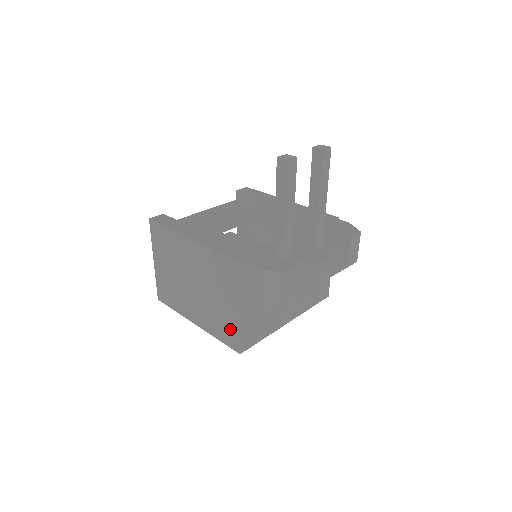
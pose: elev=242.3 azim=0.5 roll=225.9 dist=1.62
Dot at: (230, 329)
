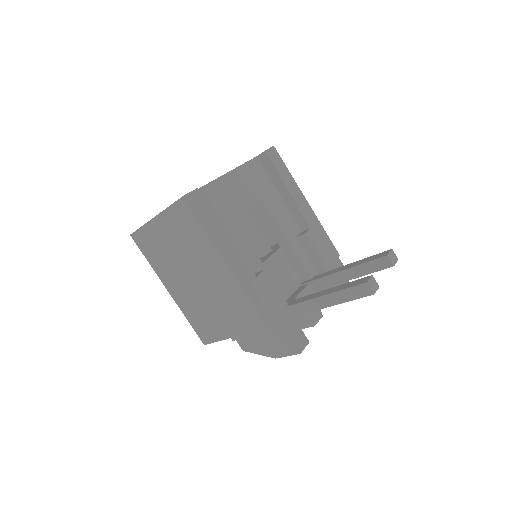
Dot at: (210, 331)
